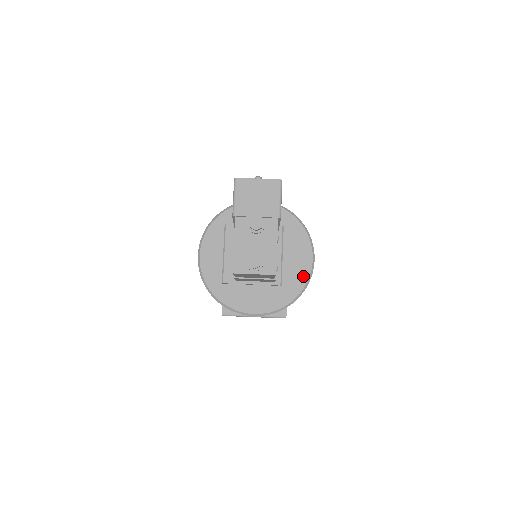
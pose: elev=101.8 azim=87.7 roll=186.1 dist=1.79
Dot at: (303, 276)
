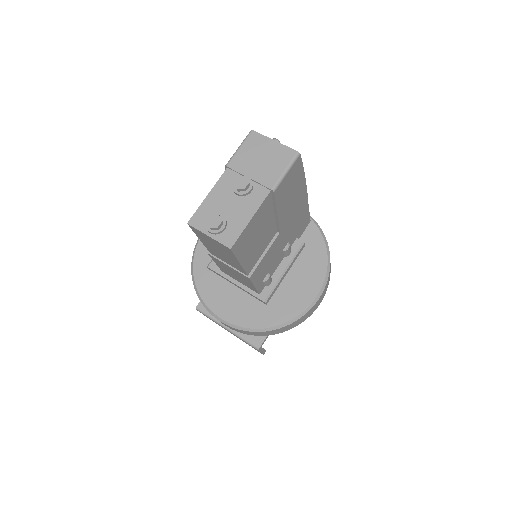
Dot at: (296, 307)
